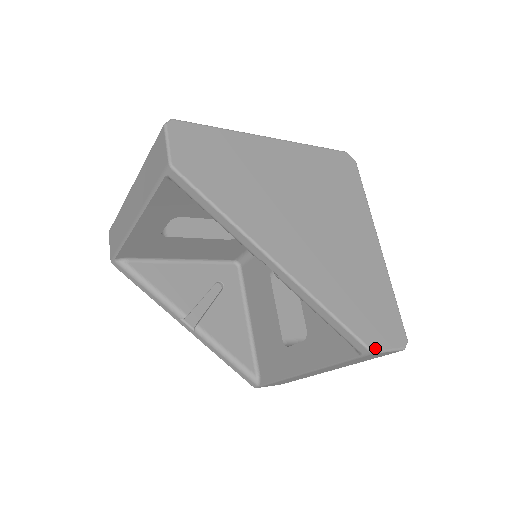
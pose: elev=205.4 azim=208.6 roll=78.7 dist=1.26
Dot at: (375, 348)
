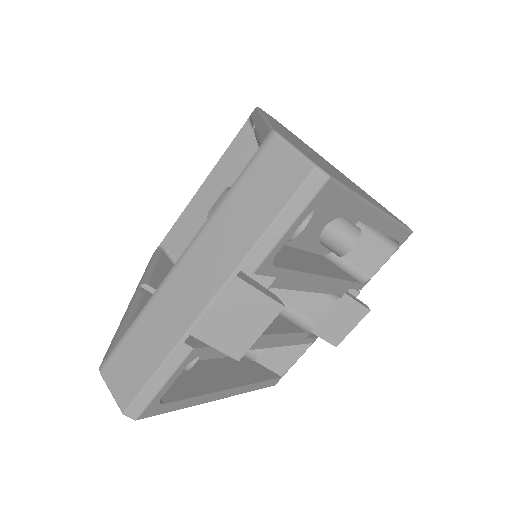
Dot at: (280, 134)
